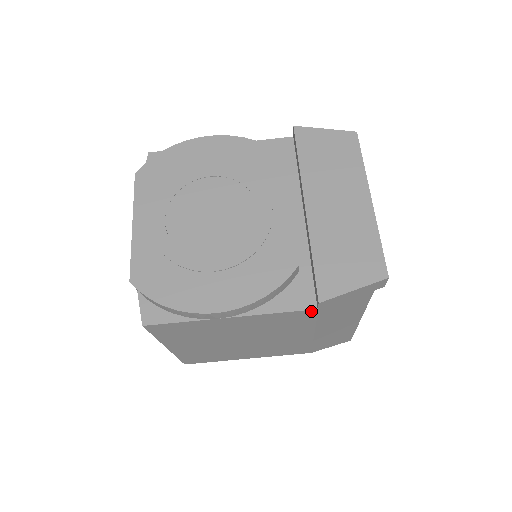
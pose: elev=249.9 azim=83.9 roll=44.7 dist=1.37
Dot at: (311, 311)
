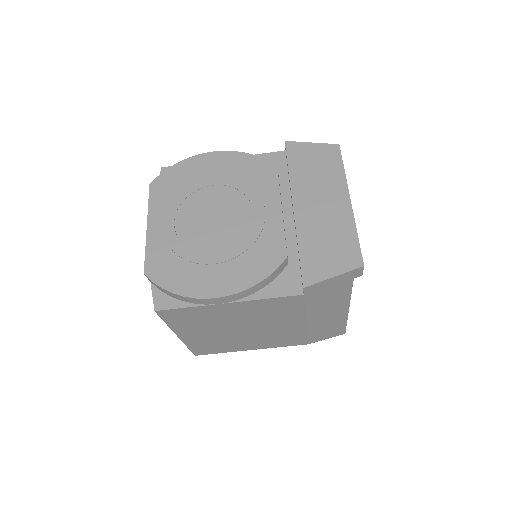
Dot at: (298, 297)
